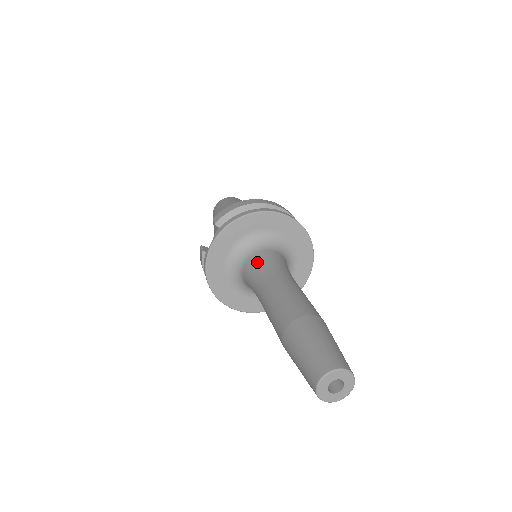
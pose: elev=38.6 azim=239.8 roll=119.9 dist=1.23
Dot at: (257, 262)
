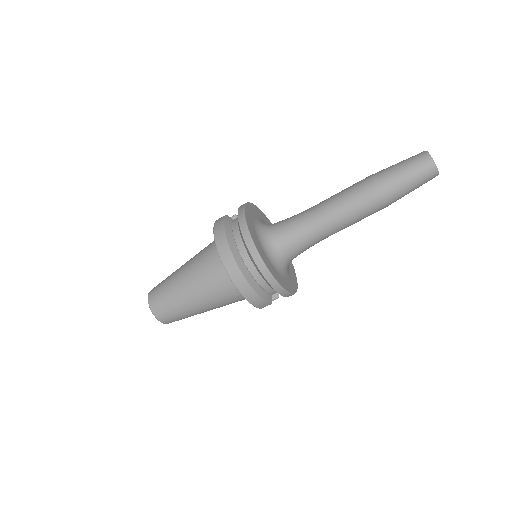
Dot at: occluded
